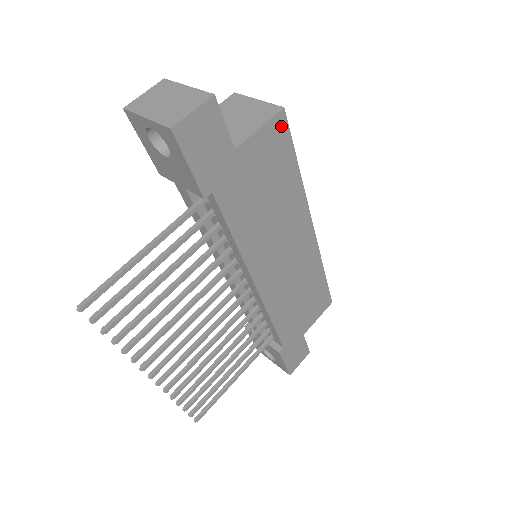
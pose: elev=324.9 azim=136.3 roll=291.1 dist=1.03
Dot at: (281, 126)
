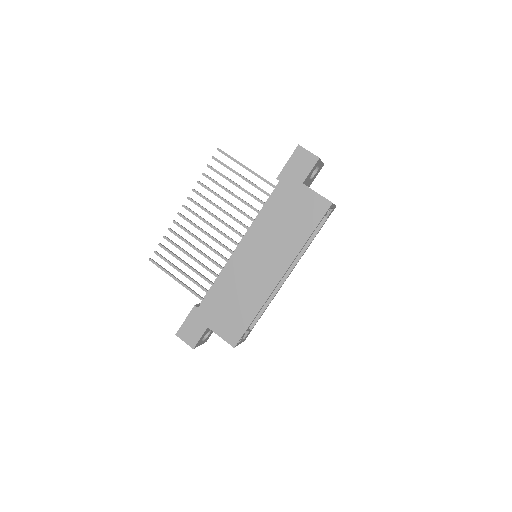
Dot at: (324, 207)
